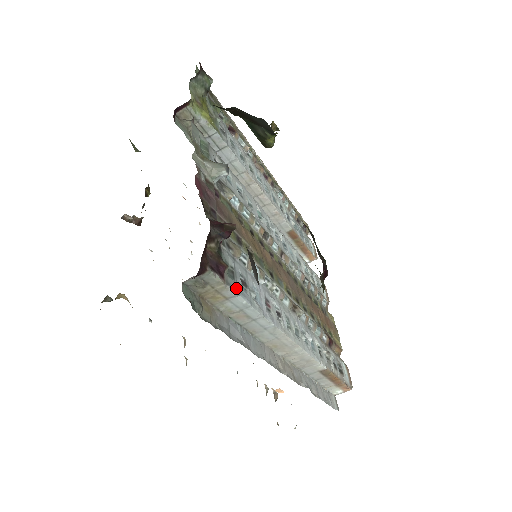
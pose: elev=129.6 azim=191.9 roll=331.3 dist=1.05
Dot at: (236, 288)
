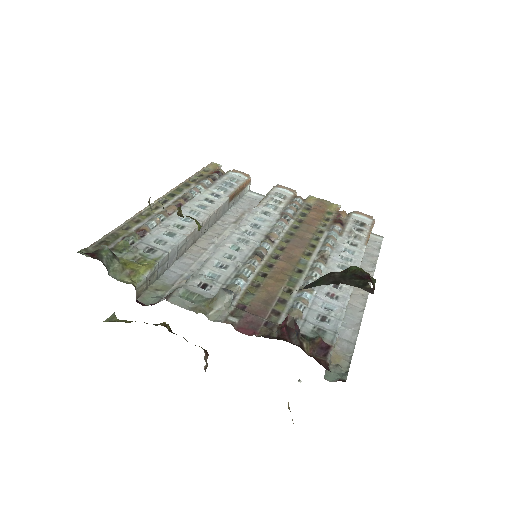
Dot at: (333, 333)
